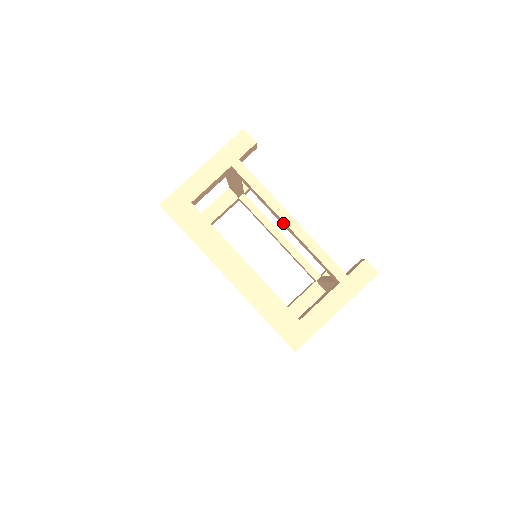
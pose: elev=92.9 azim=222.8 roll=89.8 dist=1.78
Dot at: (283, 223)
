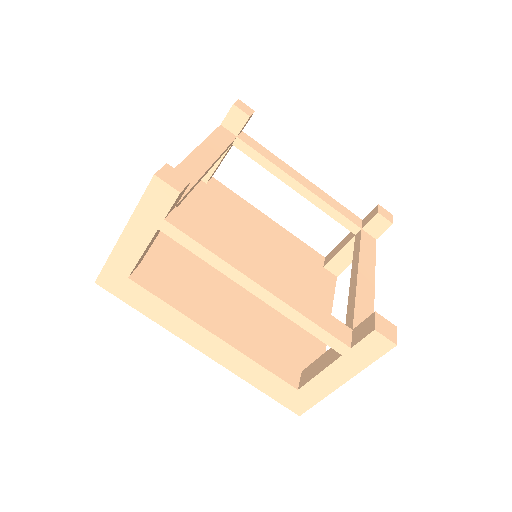
Dot at: occluded
